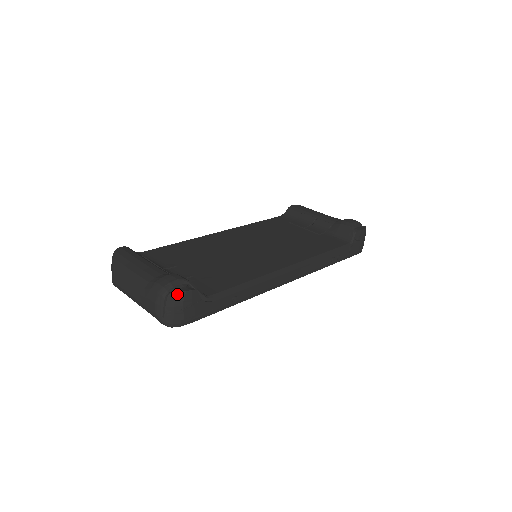
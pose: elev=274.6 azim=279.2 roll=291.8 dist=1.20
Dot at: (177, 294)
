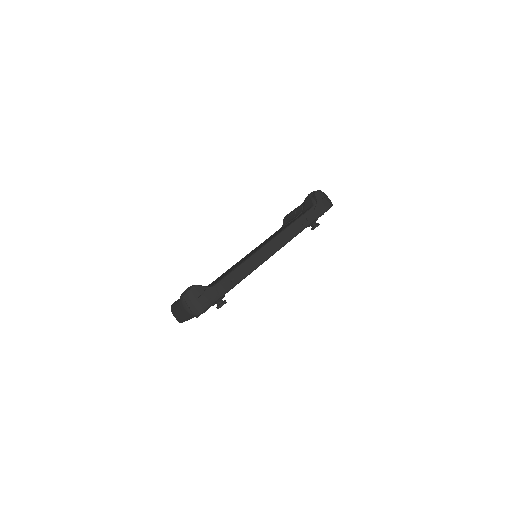
Dot at: (188, 294)
